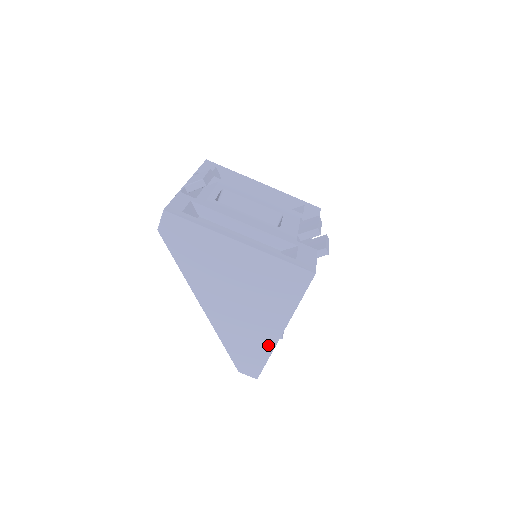
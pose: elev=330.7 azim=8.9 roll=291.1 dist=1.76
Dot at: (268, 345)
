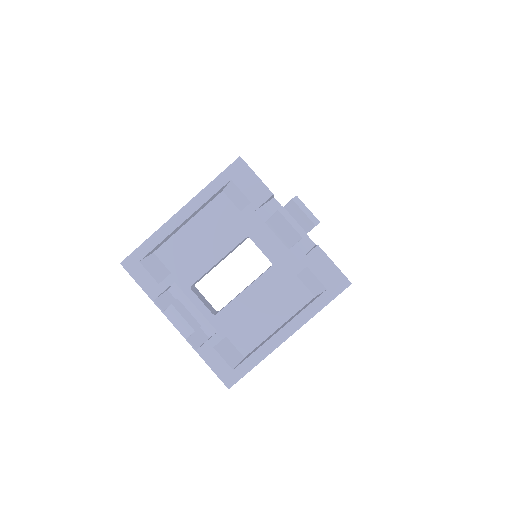
Dot at: occluded
